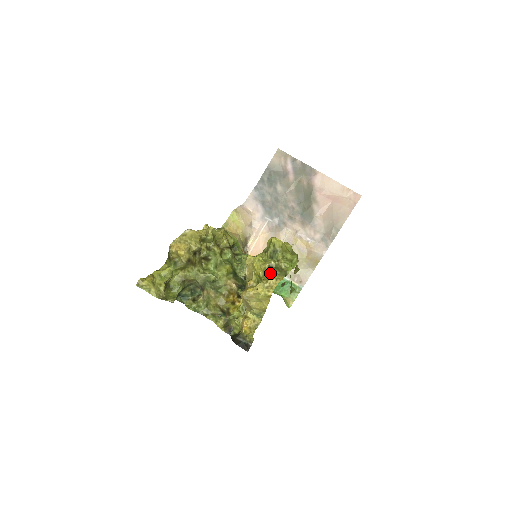
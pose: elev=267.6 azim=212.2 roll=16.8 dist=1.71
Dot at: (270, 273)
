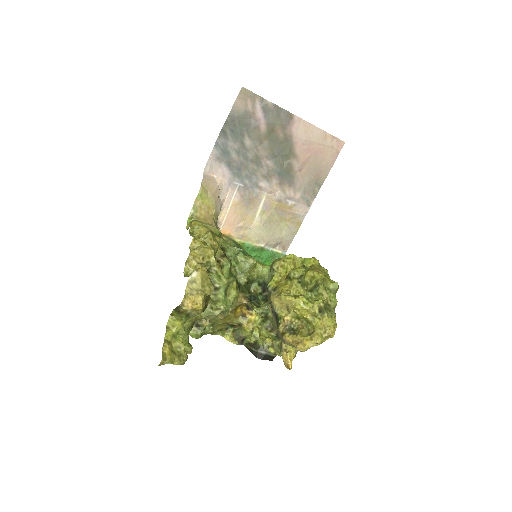
Dot at: (325, 320)
